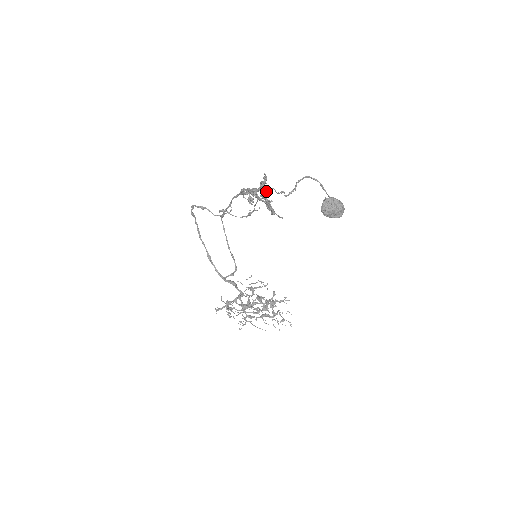
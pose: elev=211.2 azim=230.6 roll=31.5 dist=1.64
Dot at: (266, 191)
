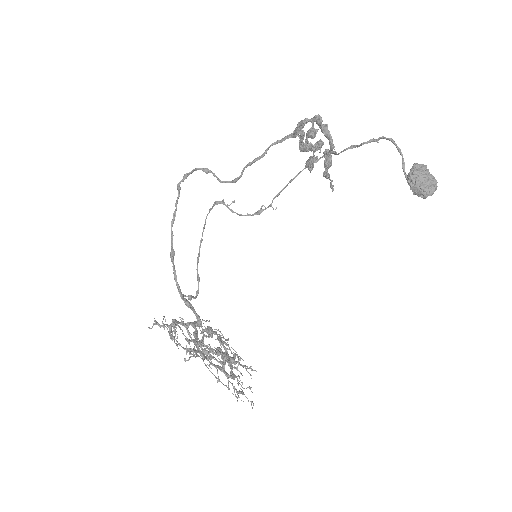
Dot at: (315, 161)
